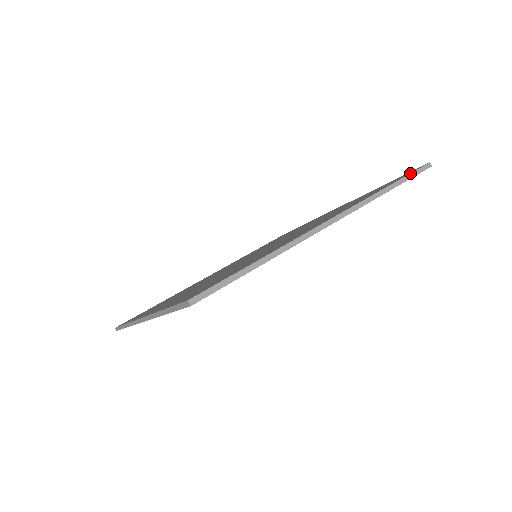
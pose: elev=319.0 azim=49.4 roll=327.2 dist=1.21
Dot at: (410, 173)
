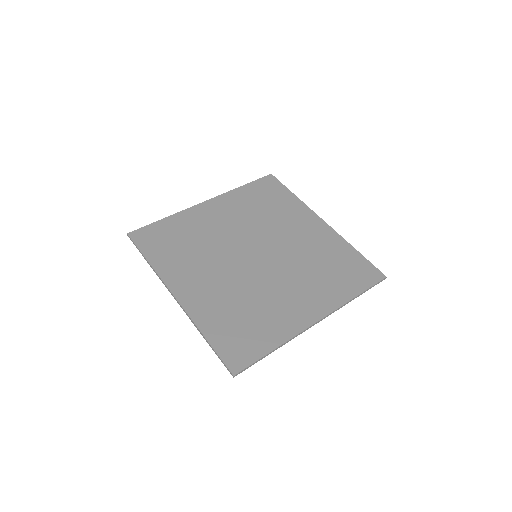
Dot at: (372, 286)
